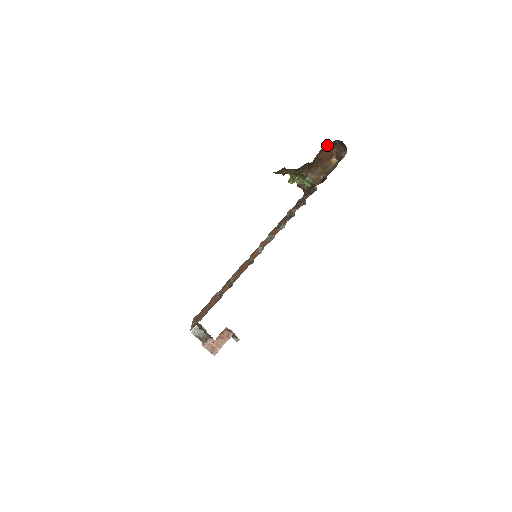
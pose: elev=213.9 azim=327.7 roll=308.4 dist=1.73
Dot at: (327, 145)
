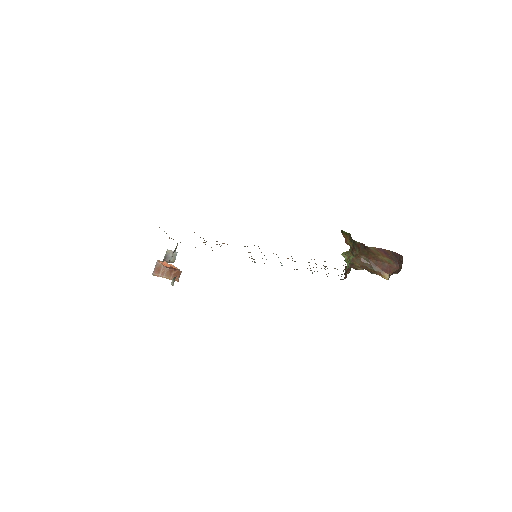
Dot at: (393, 253)
